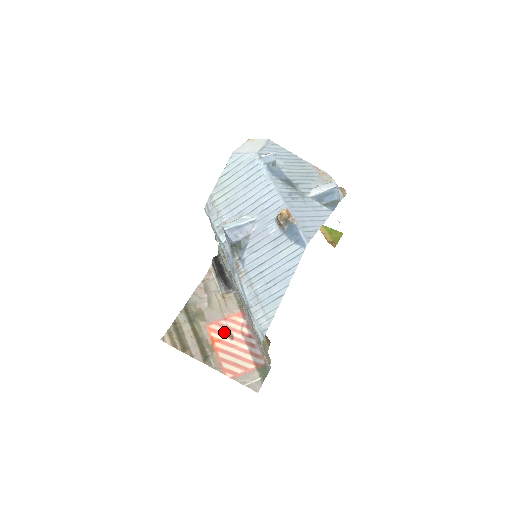
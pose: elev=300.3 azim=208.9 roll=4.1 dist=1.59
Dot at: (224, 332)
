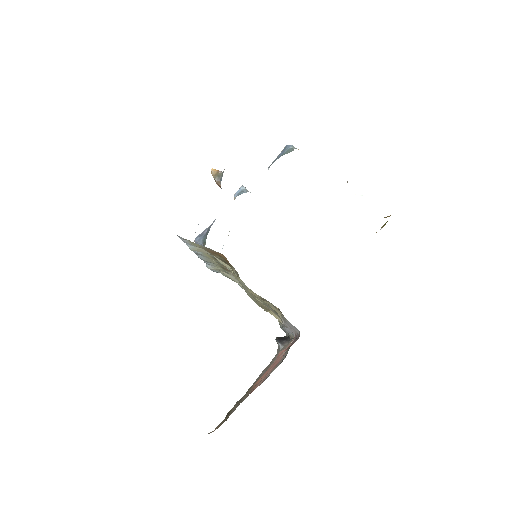
Dot at: (269, 368)
